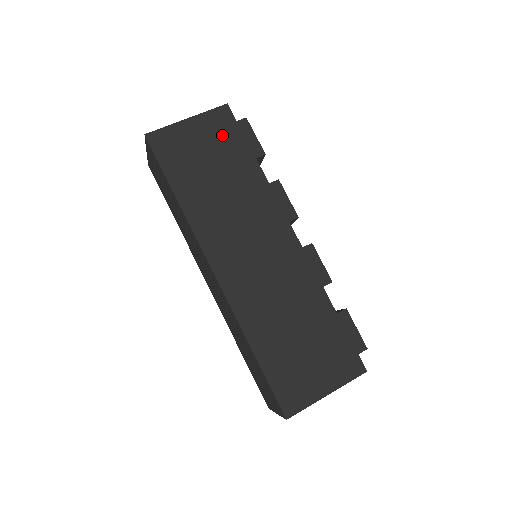
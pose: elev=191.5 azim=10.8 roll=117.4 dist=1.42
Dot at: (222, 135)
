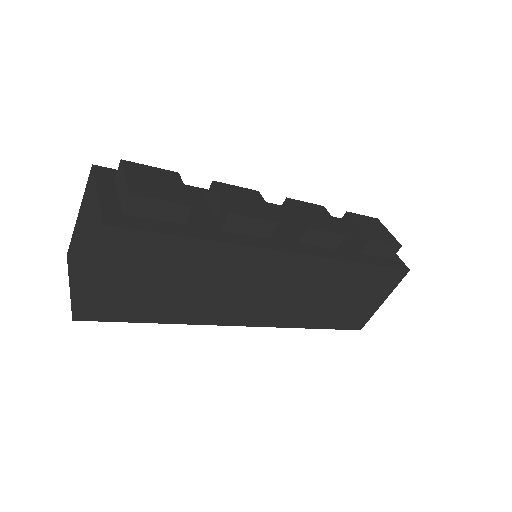
Dot at: (138, 254)
